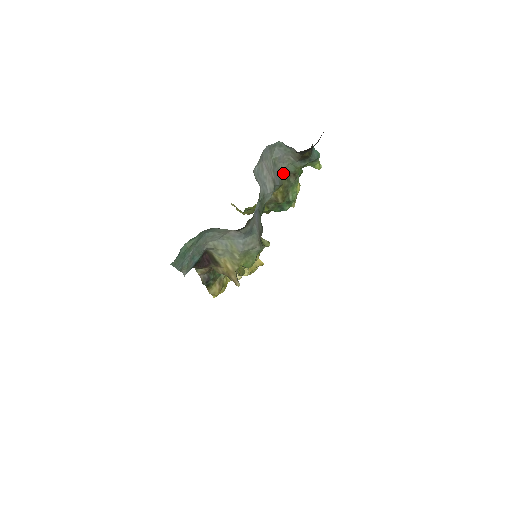
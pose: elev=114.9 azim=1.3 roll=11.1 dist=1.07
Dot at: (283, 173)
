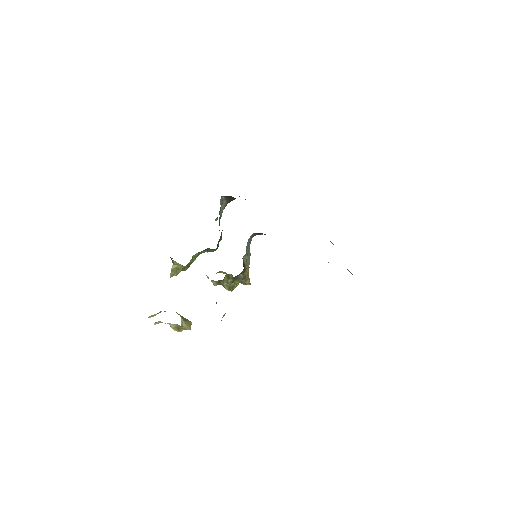
Dot at: occluded
